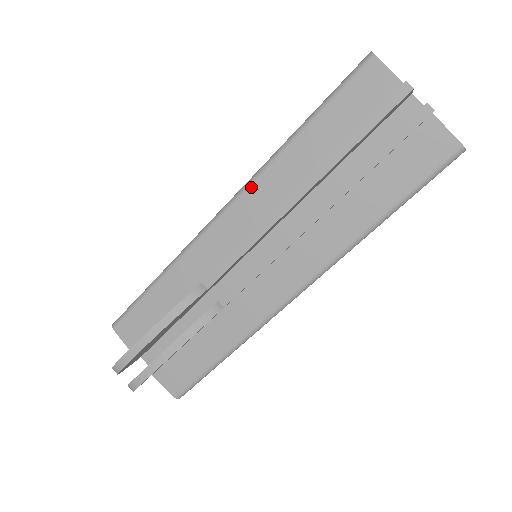
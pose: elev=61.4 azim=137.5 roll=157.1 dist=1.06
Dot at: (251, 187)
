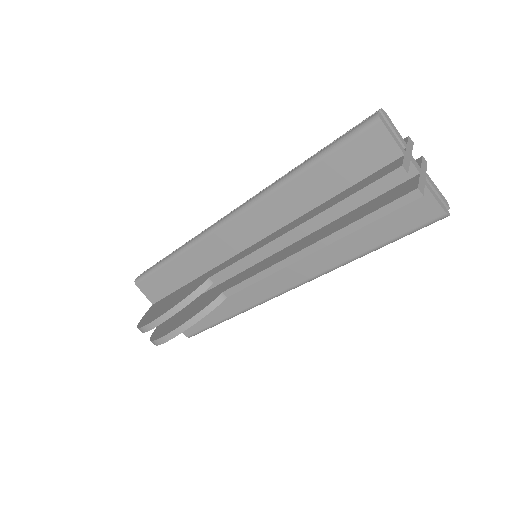
Dot at: (254, 207)
